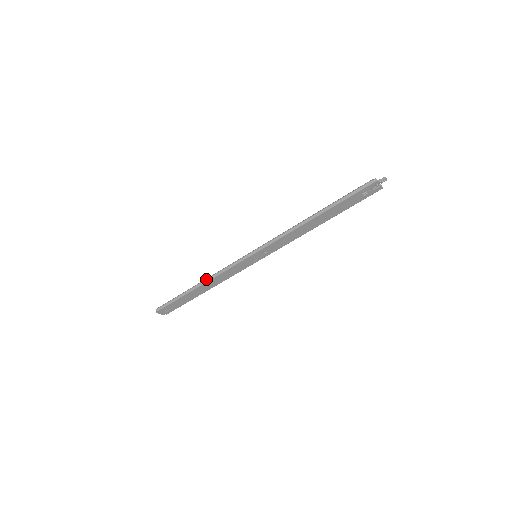
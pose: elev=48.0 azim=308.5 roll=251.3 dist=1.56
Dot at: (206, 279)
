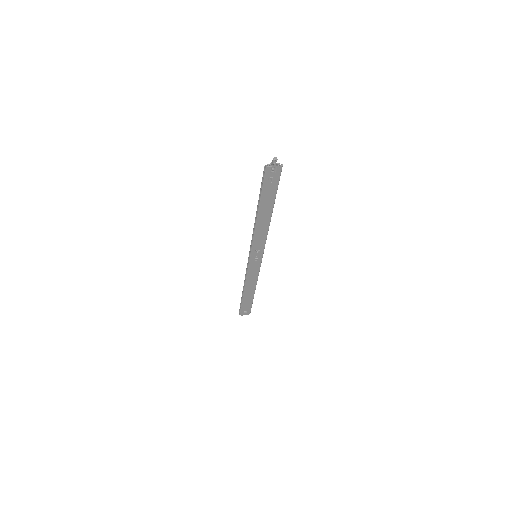
Dot at: occluded
